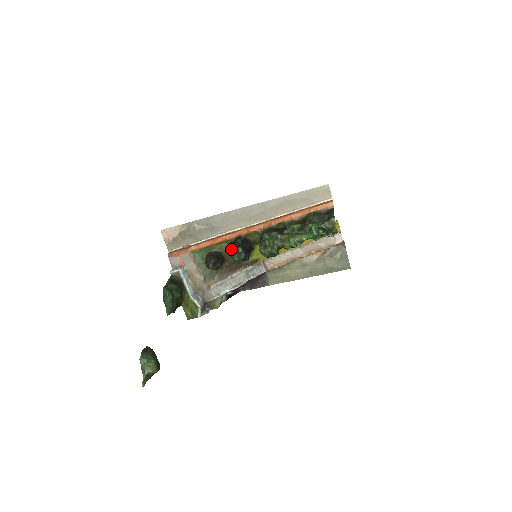
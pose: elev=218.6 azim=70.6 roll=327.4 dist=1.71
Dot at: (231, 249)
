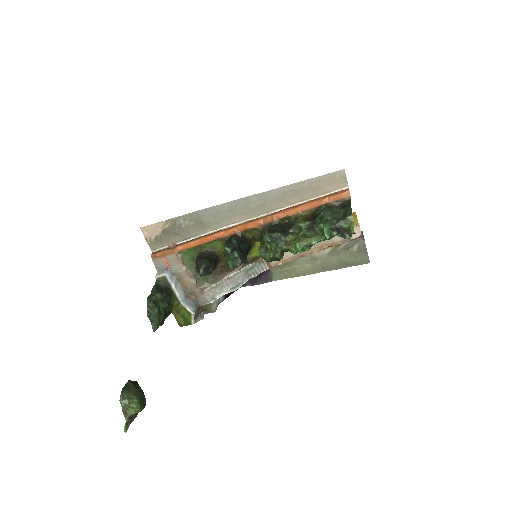
Dot at: (225, 252)
